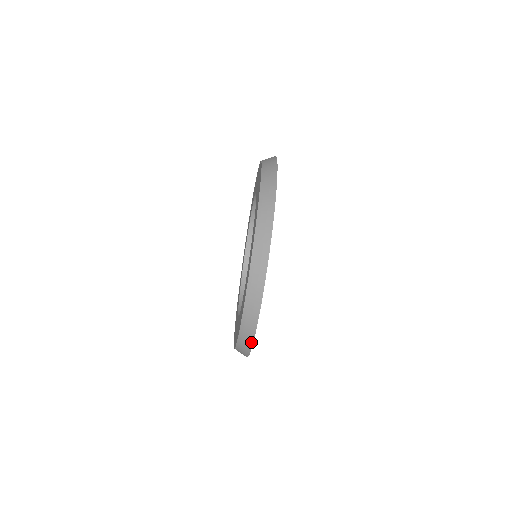
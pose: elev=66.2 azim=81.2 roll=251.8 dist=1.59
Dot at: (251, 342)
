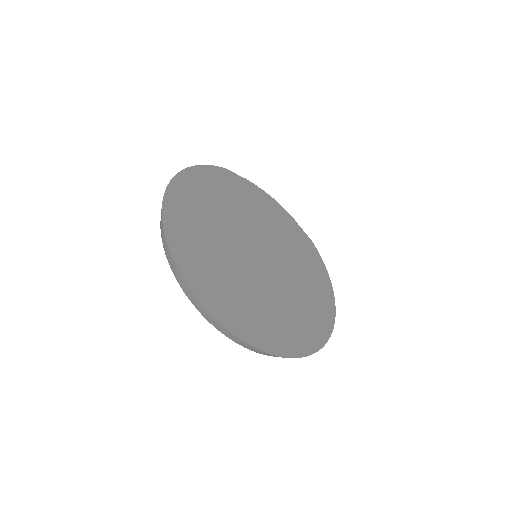
Dot at: (304, 356)
